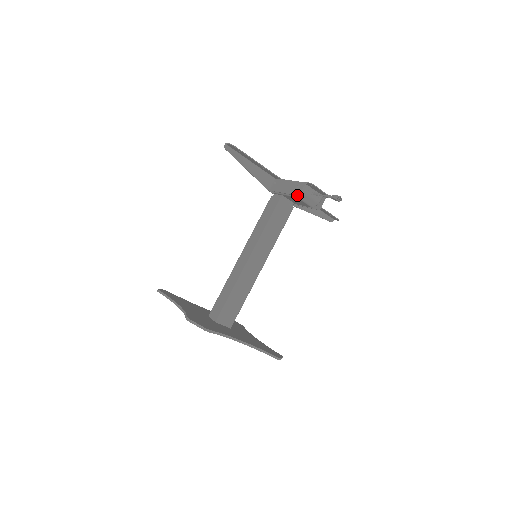
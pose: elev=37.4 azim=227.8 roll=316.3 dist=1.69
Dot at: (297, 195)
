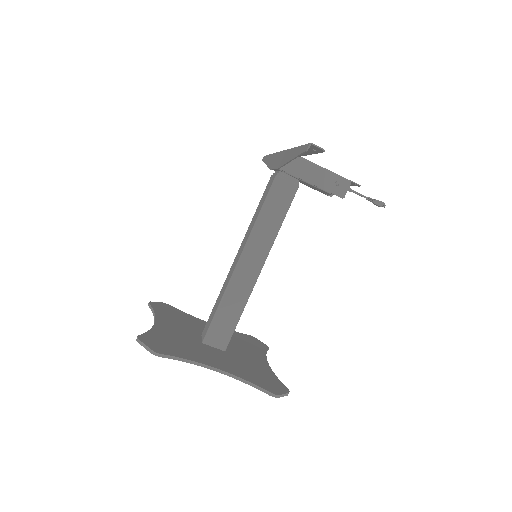
Dot at: (341, 197)
